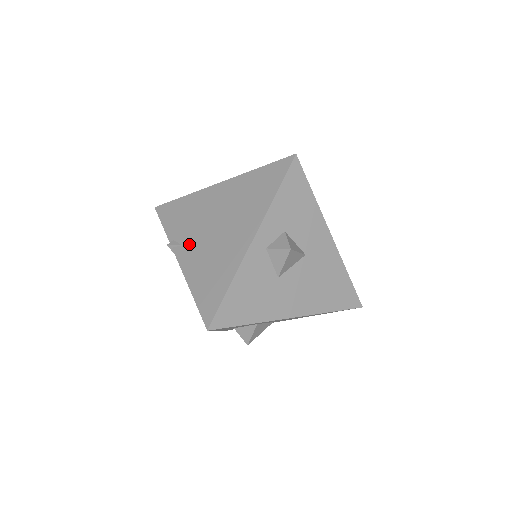
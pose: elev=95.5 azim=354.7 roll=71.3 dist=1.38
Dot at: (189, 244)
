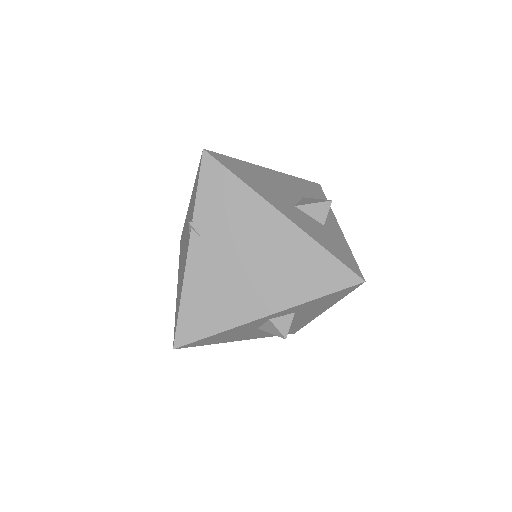
Dot at: (210, 247)
